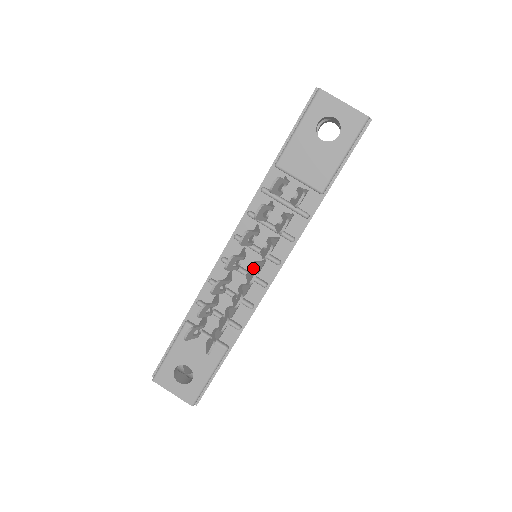
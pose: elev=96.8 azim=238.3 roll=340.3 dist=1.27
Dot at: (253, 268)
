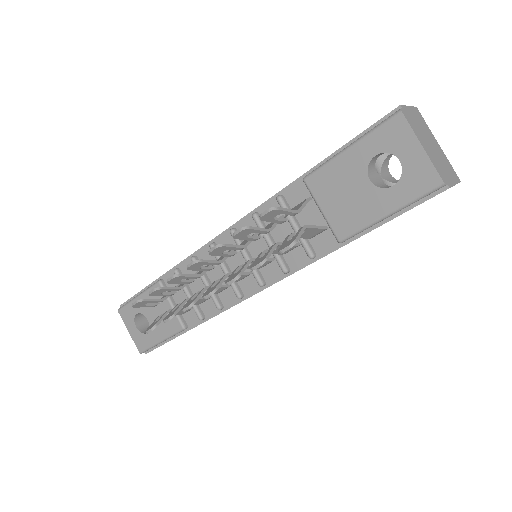
Dot at: (218, 282)
